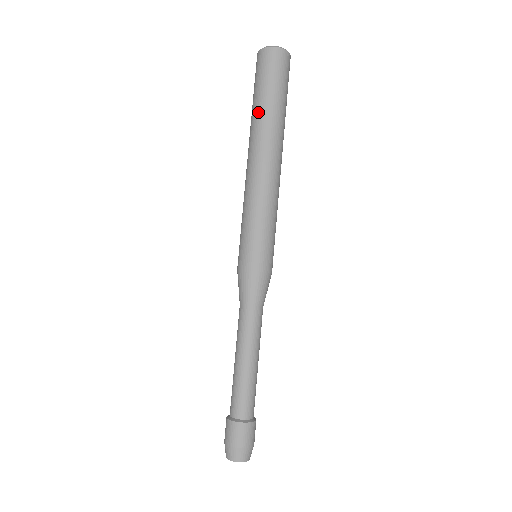
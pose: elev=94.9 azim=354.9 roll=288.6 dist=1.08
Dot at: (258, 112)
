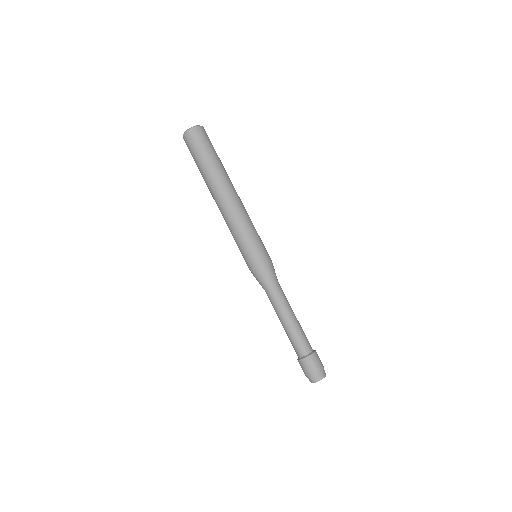
Dot at: (203, 173)
